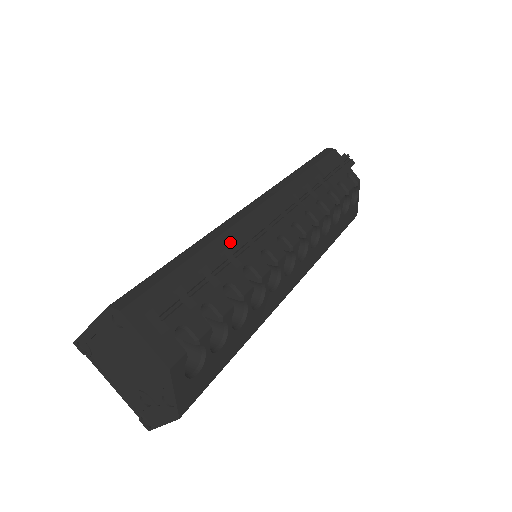
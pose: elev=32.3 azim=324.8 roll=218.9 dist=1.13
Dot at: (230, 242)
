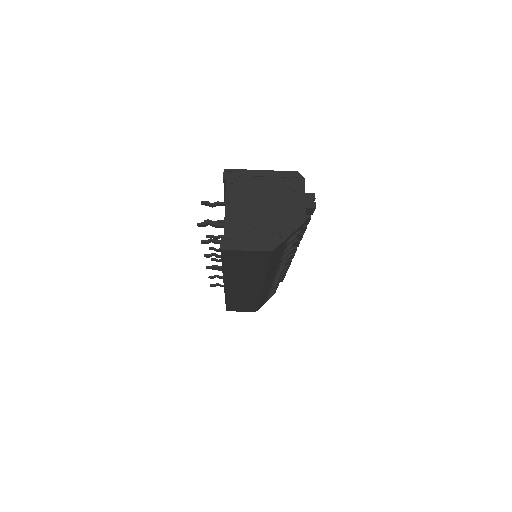
Dot at: occluded
